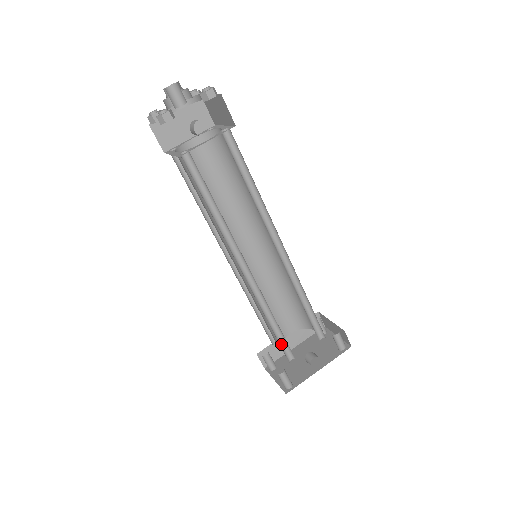
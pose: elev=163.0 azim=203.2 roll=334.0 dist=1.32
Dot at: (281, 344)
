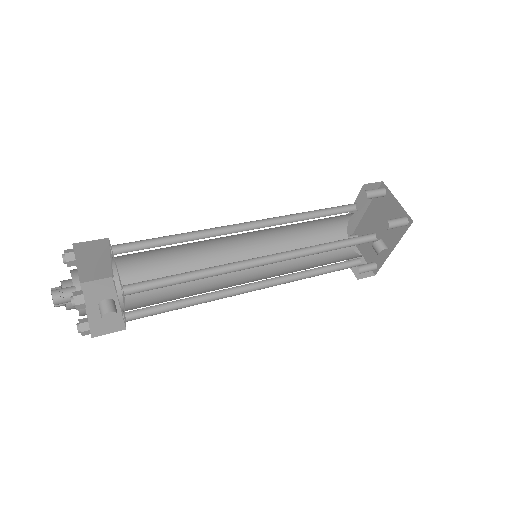
Dot at: (340, 264)
